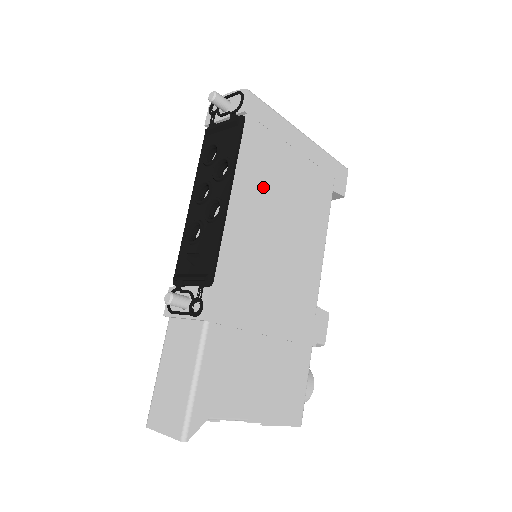
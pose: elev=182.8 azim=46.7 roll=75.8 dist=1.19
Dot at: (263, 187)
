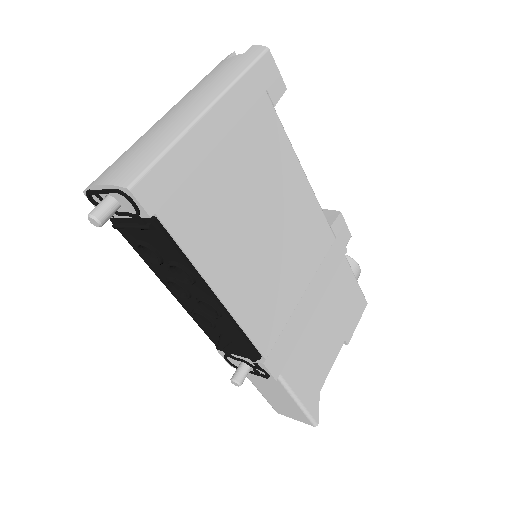
Dot at: (228, 238)
